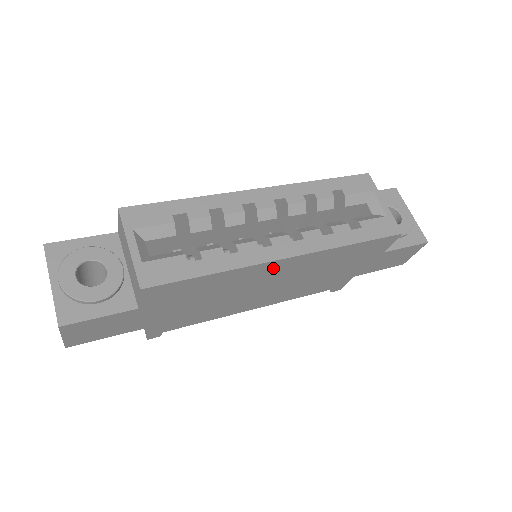
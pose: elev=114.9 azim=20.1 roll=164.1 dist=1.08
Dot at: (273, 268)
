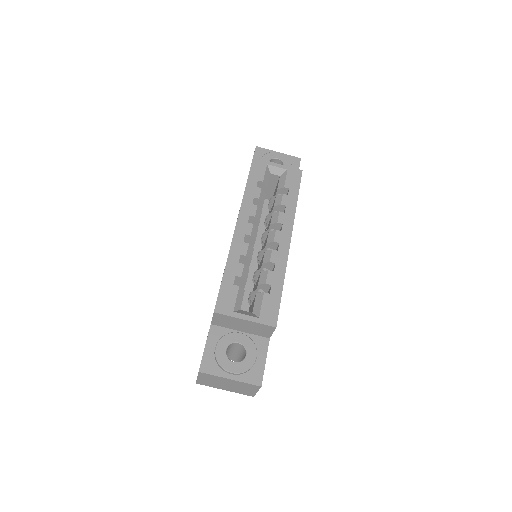
Dot at: occluded
